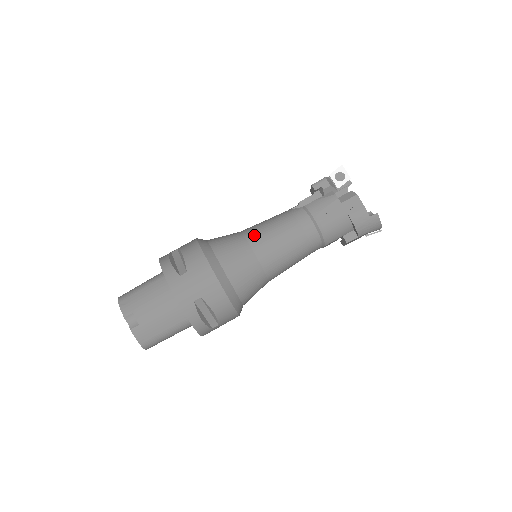
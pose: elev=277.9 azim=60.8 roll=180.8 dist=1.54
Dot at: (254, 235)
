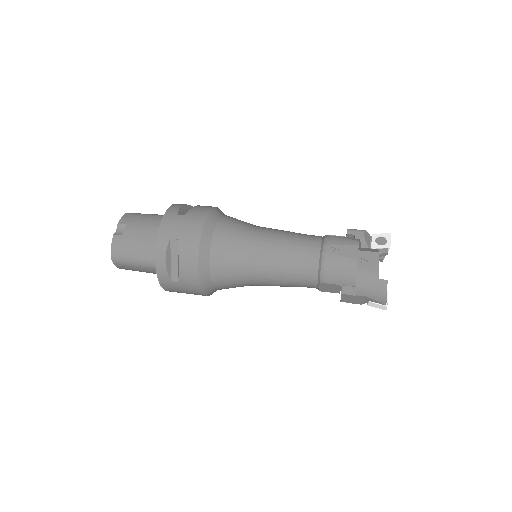
Dot at: (263, 230)
